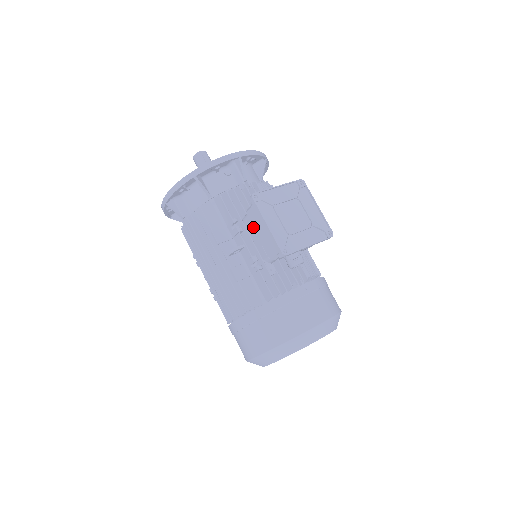
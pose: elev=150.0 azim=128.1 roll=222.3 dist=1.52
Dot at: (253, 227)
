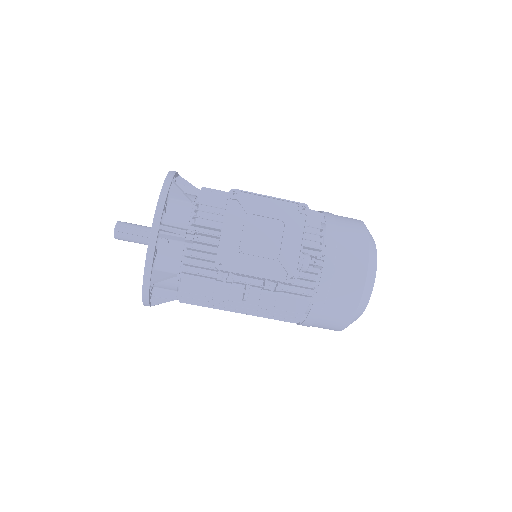
Dot at: occluded
